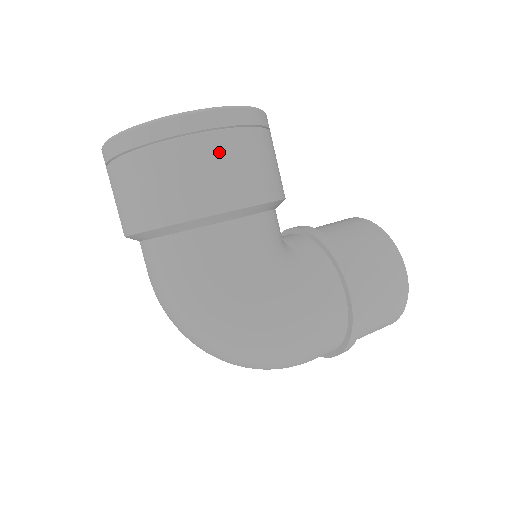
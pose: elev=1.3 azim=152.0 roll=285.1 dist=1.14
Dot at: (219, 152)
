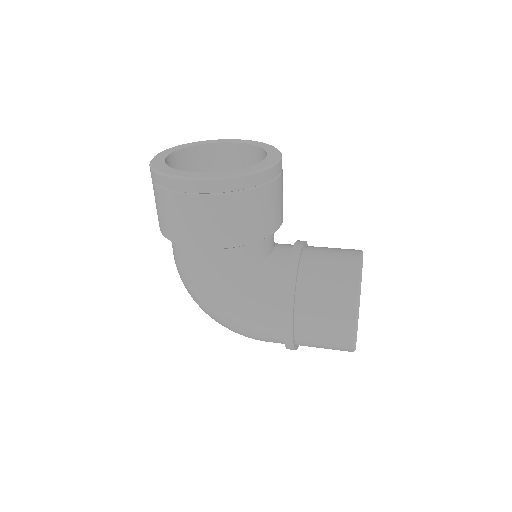
Dot at: (189, 209)
